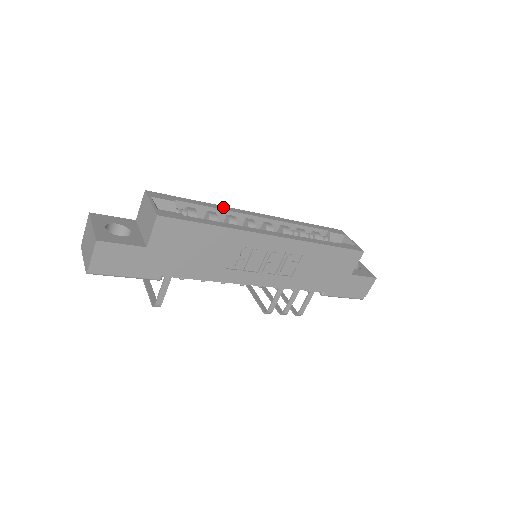
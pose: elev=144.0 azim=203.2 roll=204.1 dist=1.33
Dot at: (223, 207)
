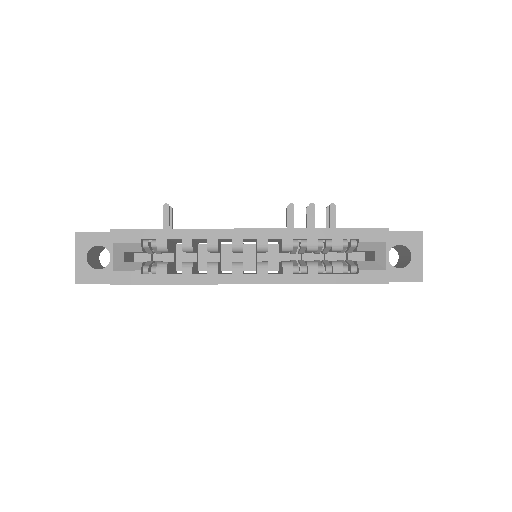
Dot at: (202, 232)
